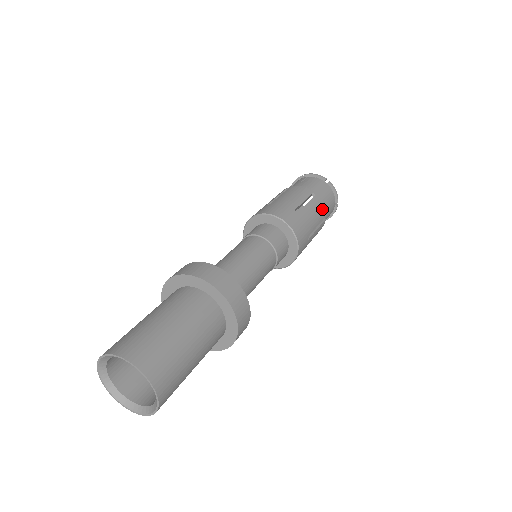
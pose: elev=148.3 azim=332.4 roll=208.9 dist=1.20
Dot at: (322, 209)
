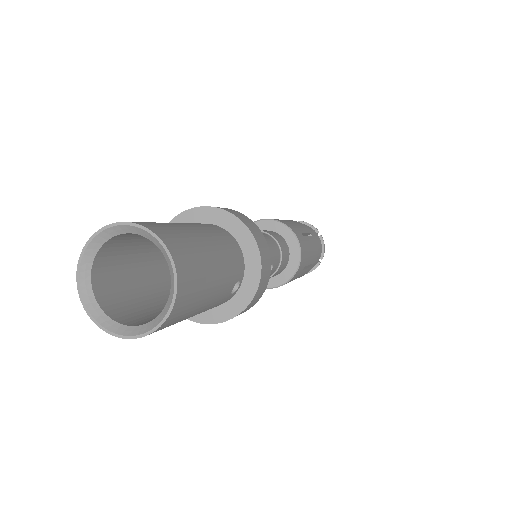
Dot at: (303, 225)
